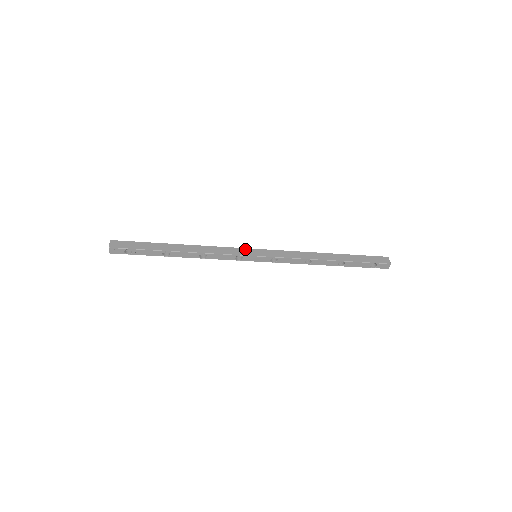
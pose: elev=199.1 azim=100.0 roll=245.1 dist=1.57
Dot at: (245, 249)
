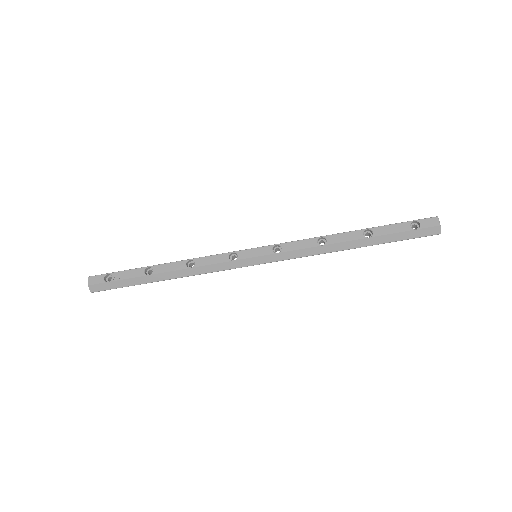
Dot at: occluded
